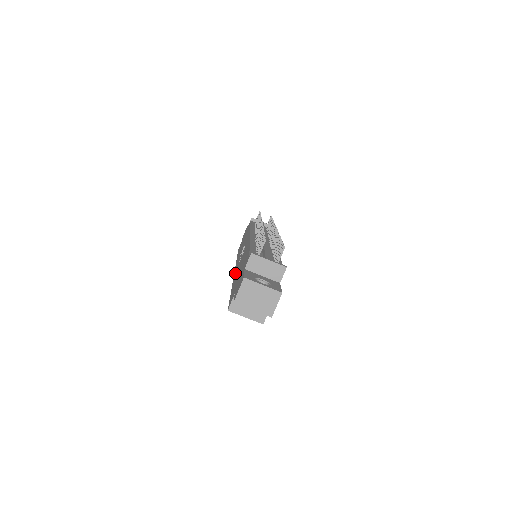
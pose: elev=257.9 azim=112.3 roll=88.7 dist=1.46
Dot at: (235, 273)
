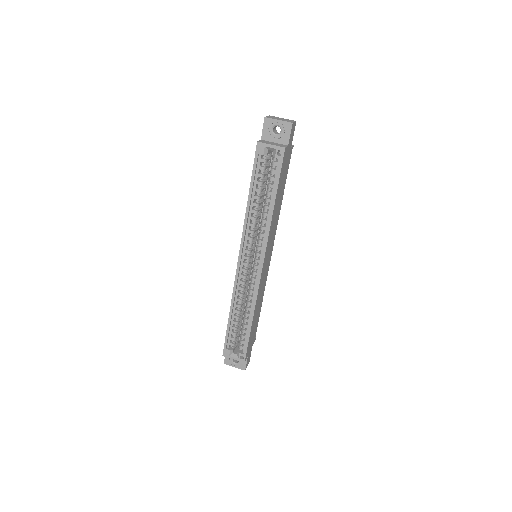
Dot at: occluded
